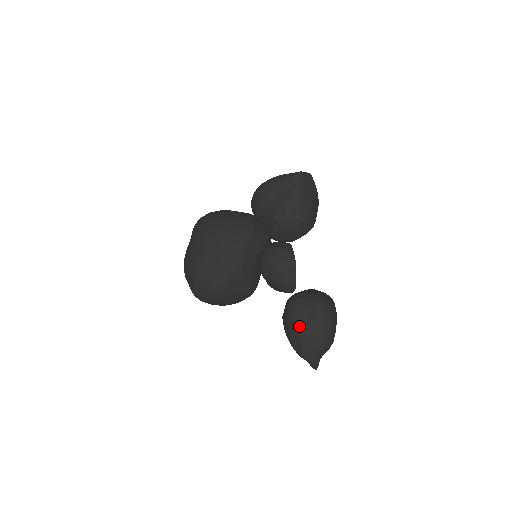
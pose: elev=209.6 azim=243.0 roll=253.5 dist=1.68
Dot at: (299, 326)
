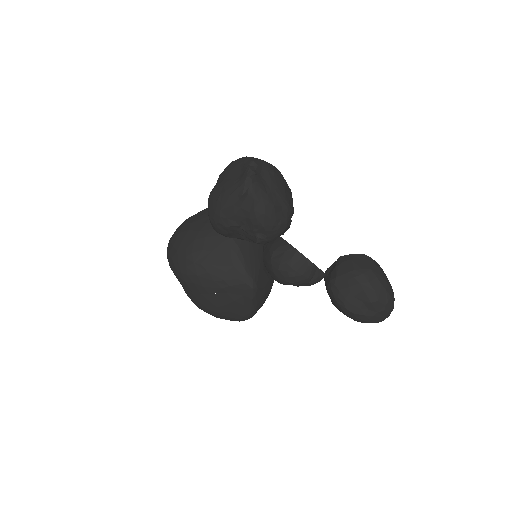
Dot at: (360, 315)
